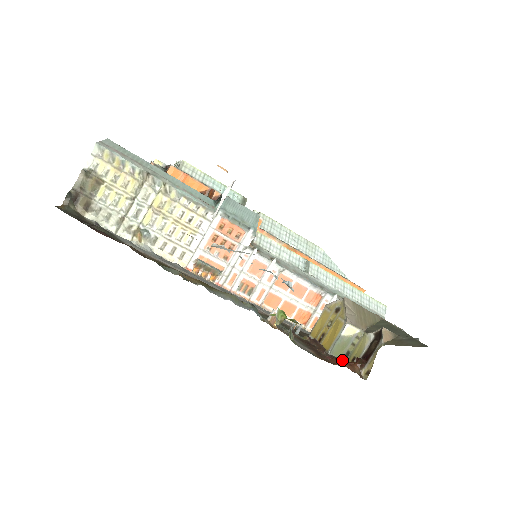
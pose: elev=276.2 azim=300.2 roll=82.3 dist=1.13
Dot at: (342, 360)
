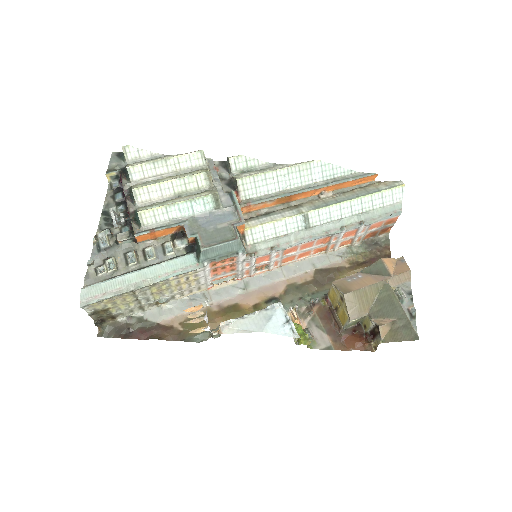
Dot at: (356, 325)
